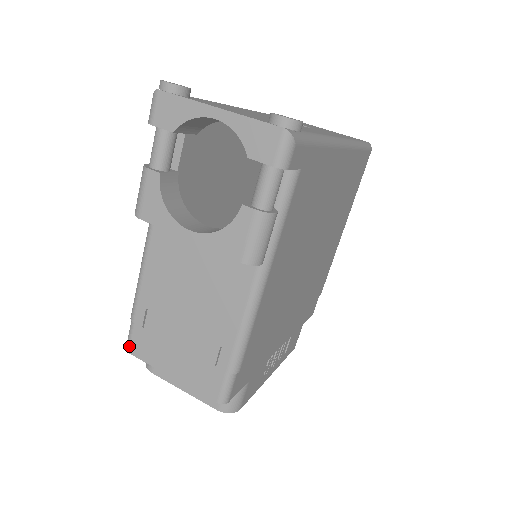
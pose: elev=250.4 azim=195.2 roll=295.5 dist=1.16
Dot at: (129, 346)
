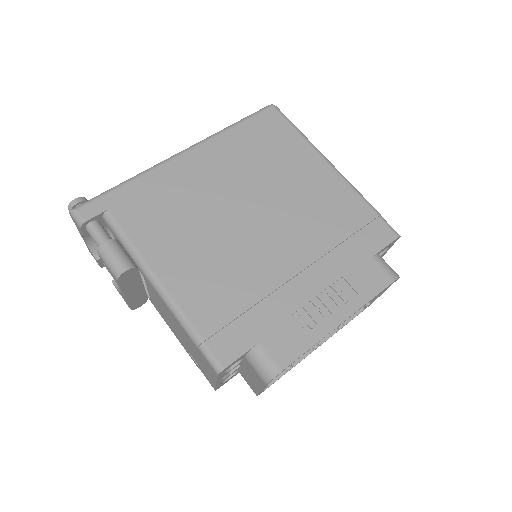
Dot at: (211, 385)
